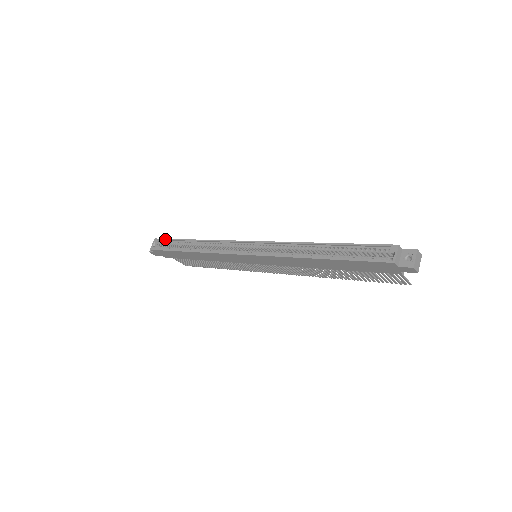
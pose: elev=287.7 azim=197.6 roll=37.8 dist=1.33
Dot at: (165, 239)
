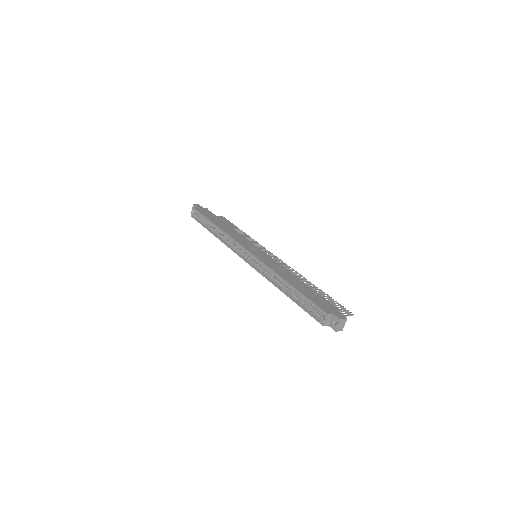
Dot at: (199, 212)
